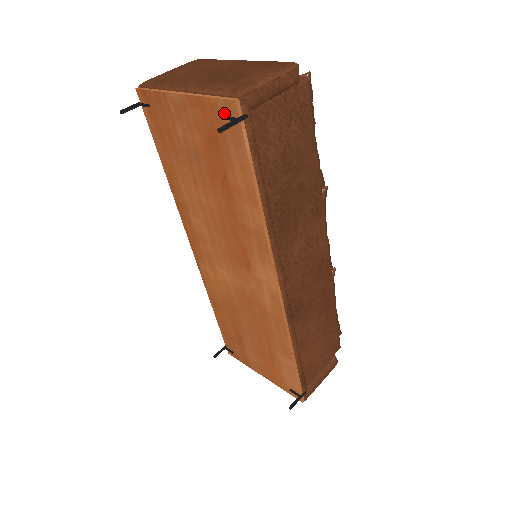
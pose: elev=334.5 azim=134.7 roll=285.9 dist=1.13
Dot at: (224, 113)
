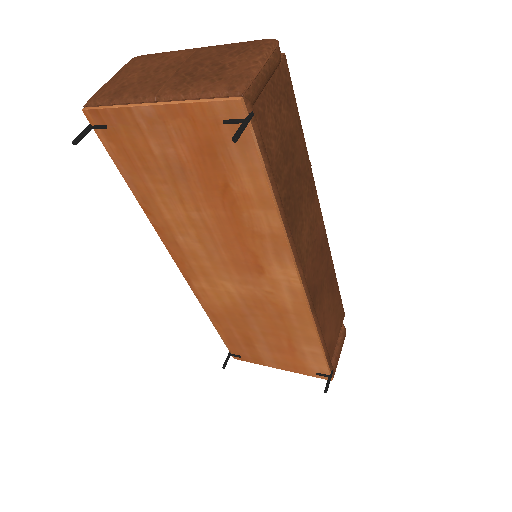
Dot at: (223, 117)
